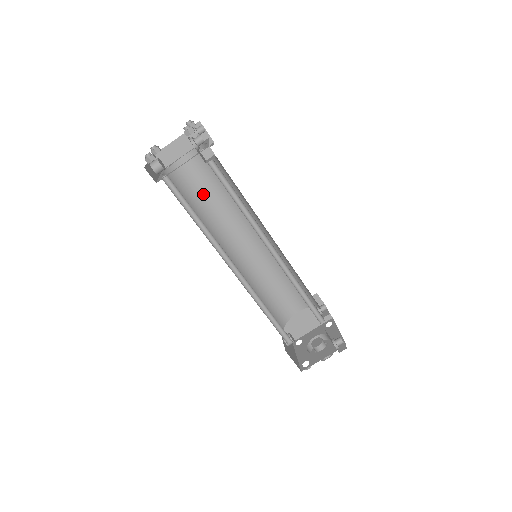
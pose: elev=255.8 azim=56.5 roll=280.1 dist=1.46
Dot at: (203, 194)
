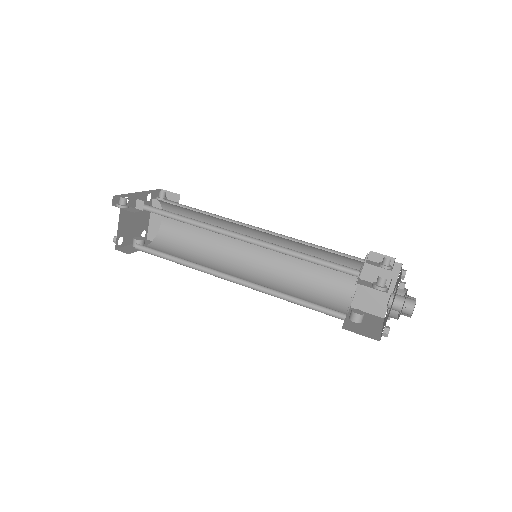
Dot at: (194, 238)
